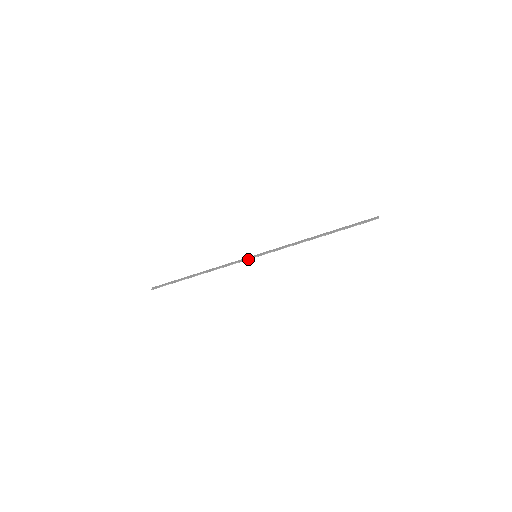
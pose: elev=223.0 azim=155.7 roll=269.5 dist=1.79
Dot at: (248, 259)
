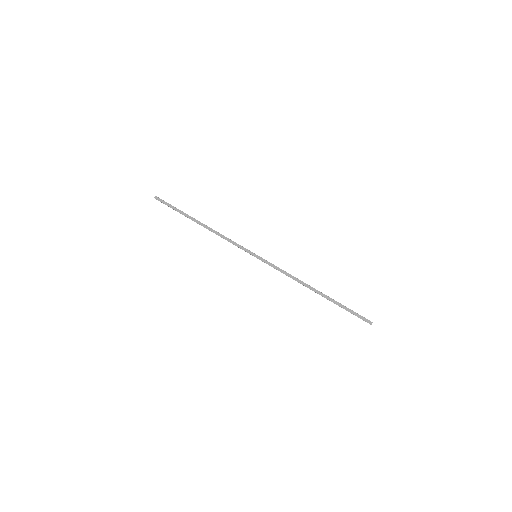
Dot at: (248, 252)
